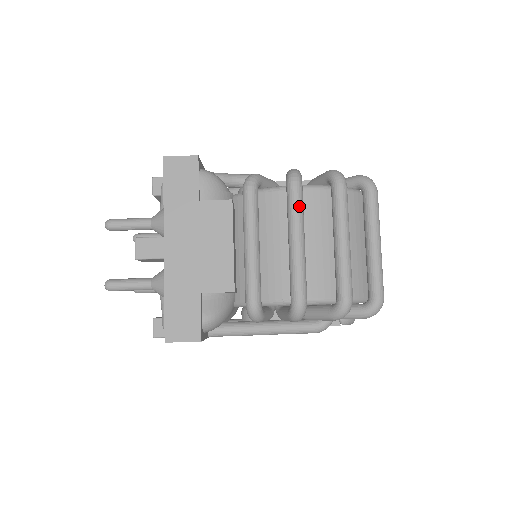
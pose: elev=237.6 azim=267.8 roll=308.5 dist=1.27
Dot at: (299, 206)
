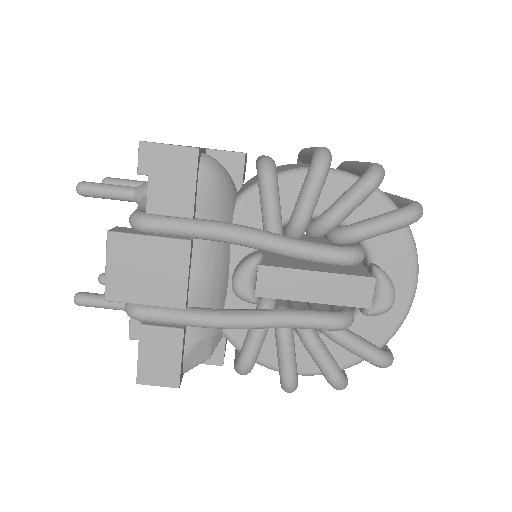
Dot at: occluded
